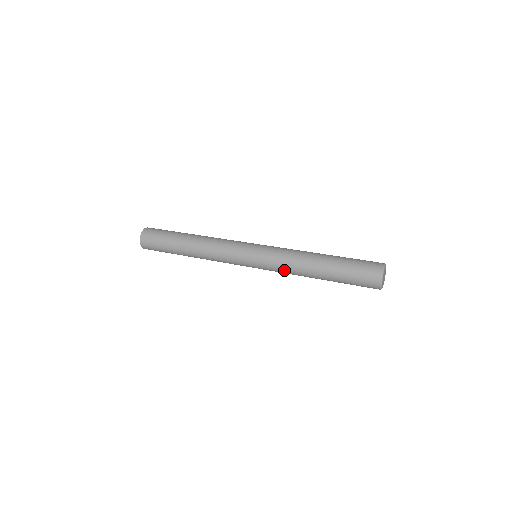
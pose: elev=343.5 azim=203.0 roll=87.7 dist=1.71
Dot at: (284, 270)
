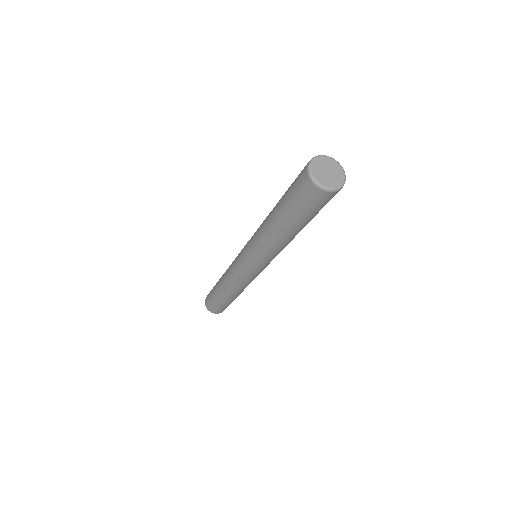
Dot at: (261, 249)
